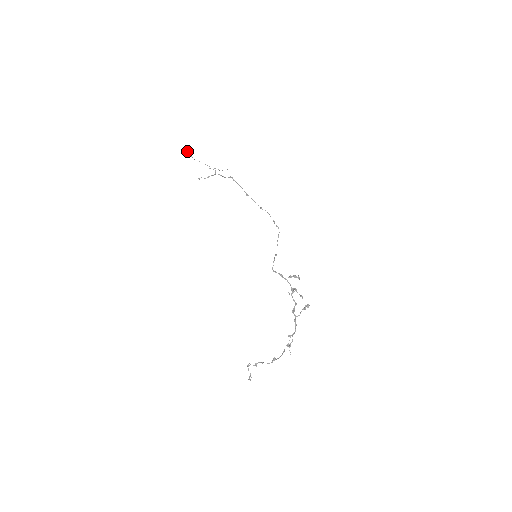
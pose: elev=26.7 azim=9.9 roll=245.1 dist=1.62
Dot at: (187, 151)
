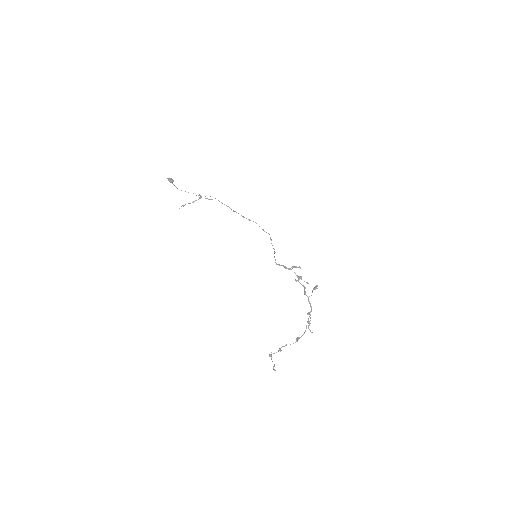
Dot at: (172, 179)
